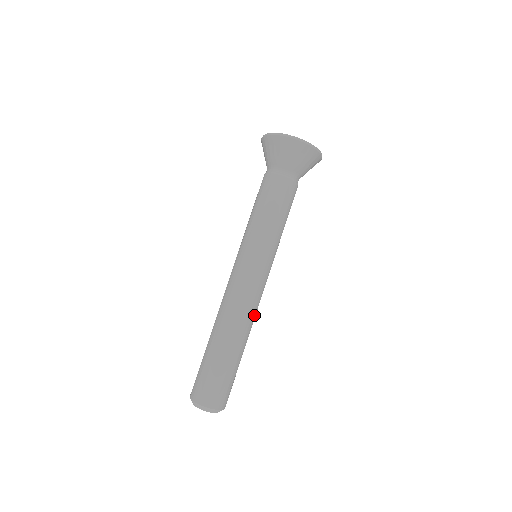
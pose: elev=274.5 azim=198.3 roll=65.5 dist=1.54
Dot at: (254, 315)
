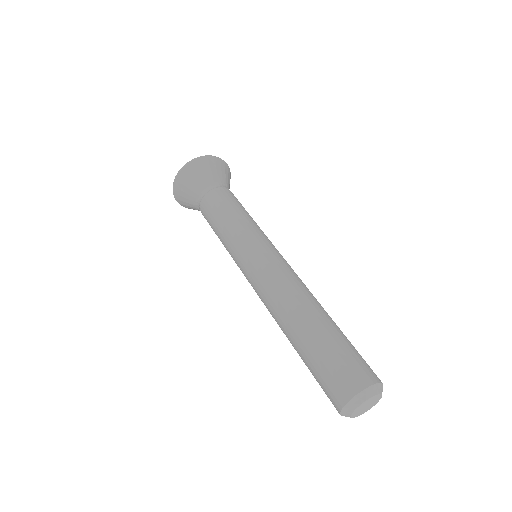
Dot at: occluded
